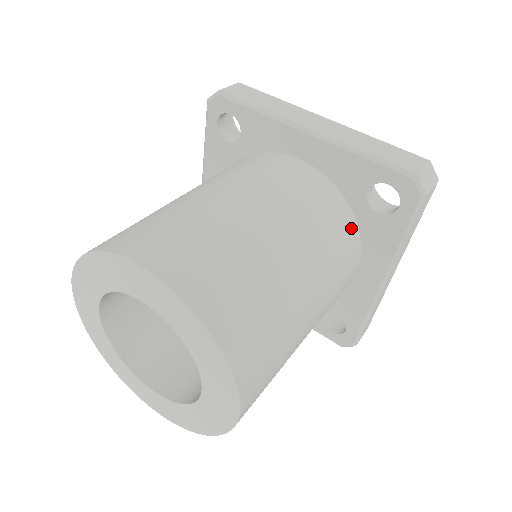
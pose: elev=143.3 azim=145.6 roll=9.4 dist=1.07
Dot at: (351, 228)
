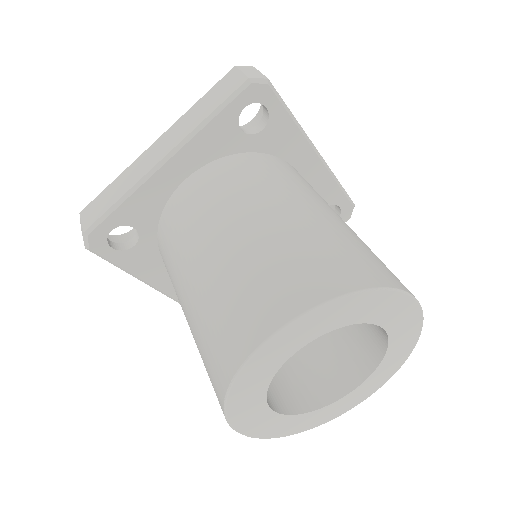
Dot at: occluded
